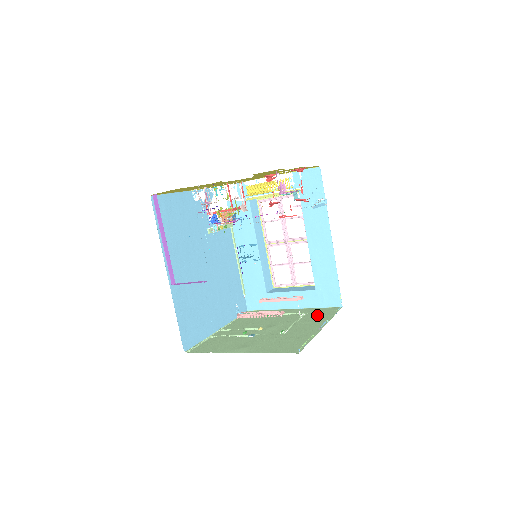
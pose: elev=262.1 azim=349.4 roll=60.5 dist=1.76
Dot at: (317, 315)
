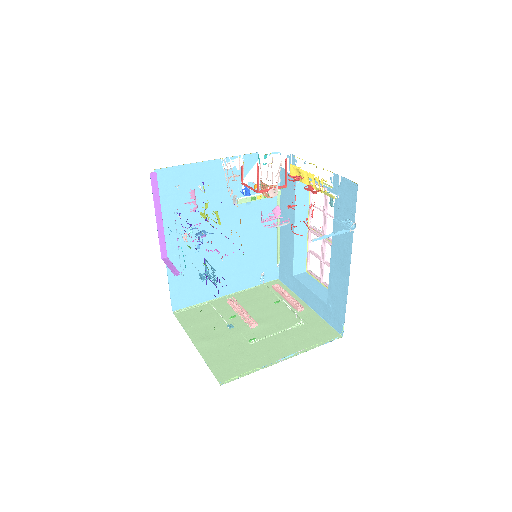
Dot at: (307, 334)
